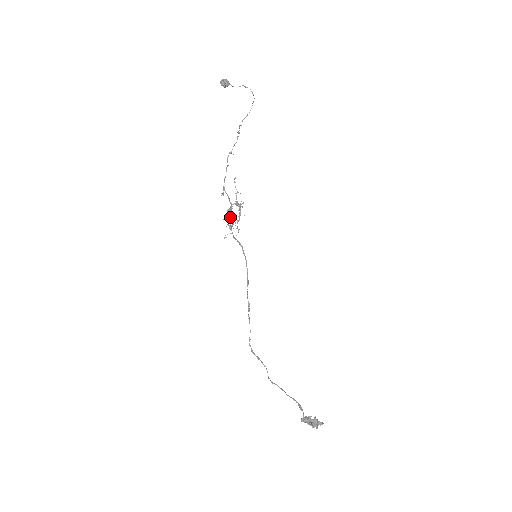
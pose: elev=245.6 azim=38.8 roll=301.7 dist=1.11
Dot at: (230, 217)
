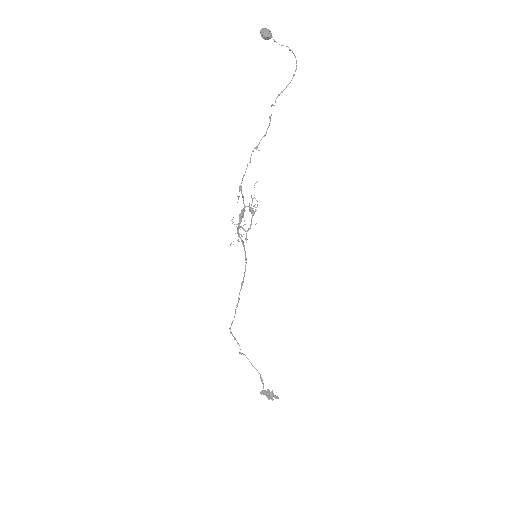
Dot at: occluded
